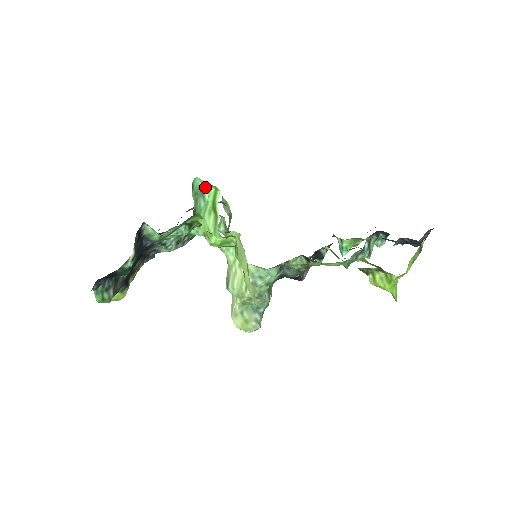
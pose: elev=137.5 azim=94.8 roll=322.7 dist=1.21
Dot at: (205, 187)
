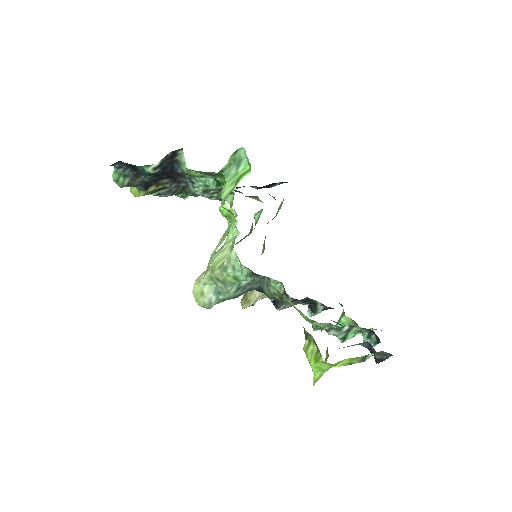
Dot at: (245, 161)
